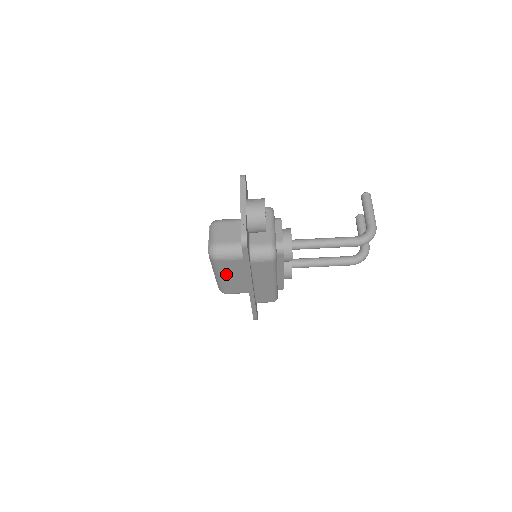
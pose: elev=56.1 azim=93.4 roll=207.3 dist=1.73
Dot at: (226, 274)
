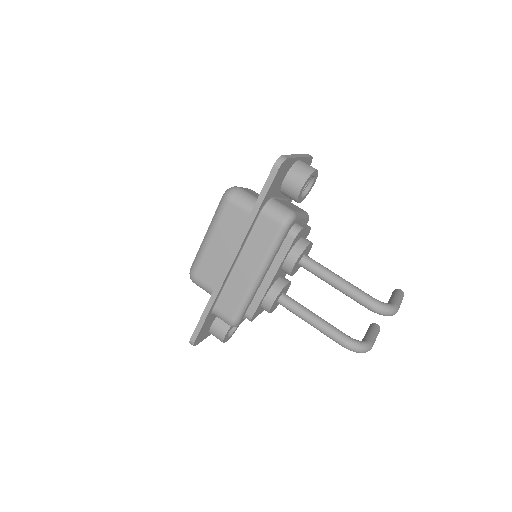
Dot at: (219, 234)
